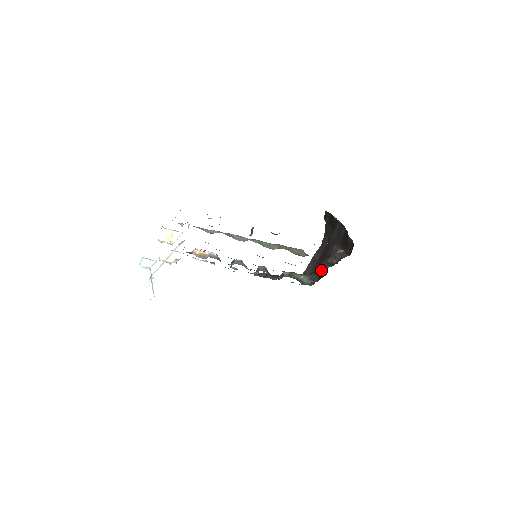
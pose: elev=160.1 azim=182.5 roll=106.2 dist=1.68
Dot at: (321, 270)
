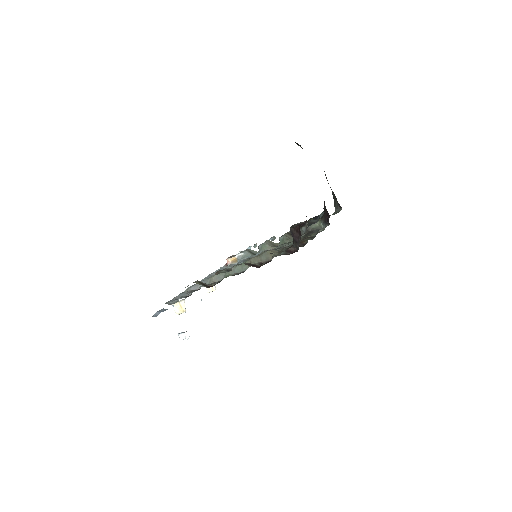
Dot at: occluded
